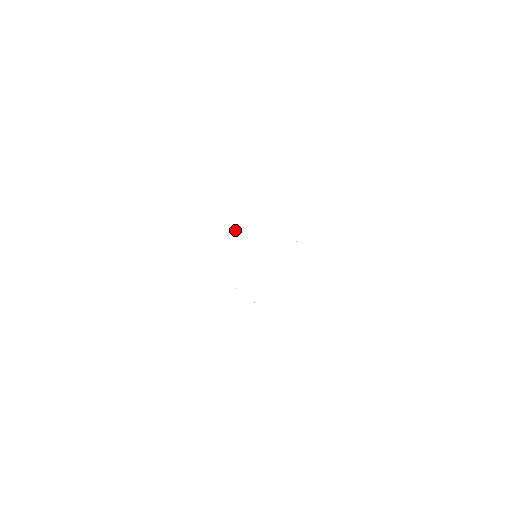
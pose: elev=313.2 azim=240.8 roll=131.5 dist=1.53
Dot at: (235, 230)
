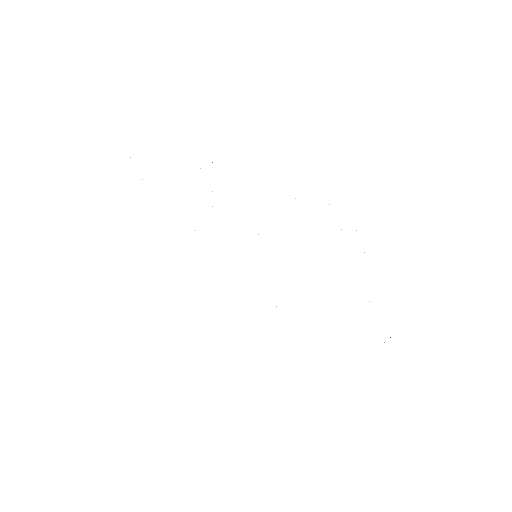
Dot at: occluded
